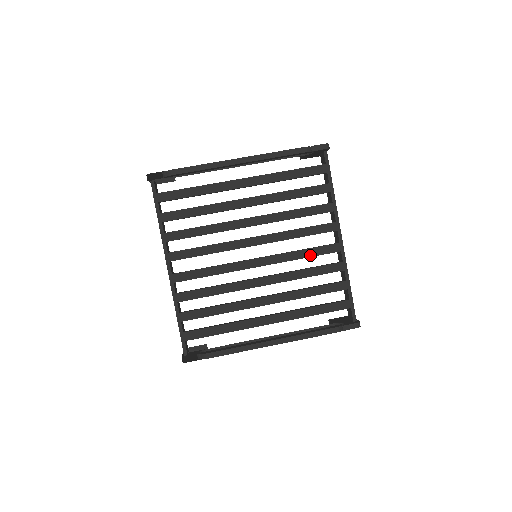
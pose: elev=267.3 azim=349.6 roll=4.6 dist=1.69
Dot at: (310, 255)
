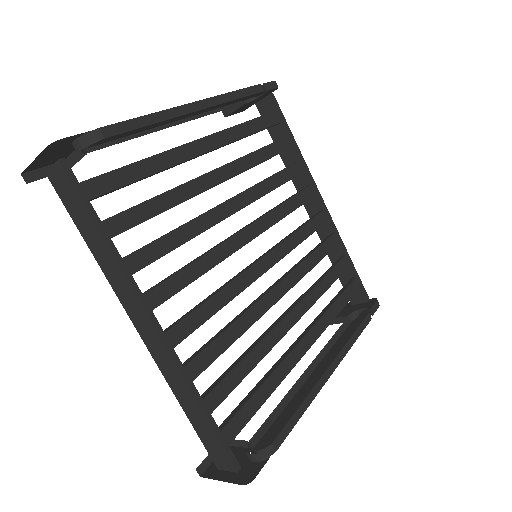
Dot at: (308, 233)
